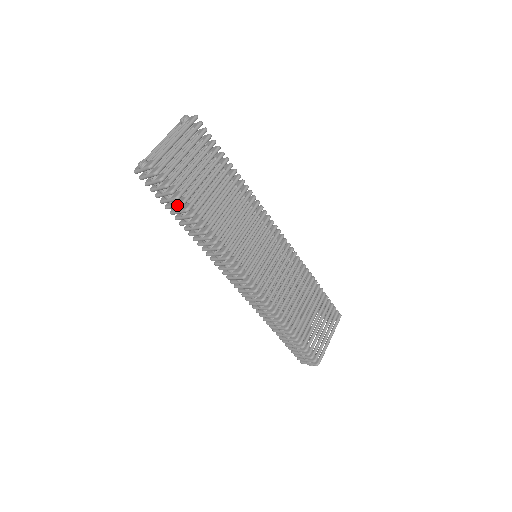
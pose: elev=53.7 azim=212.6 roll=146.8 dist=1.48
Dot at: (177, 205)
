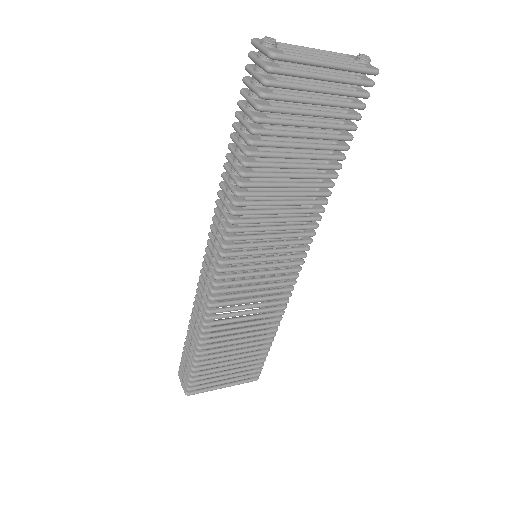
Dot at: (247, 125)
